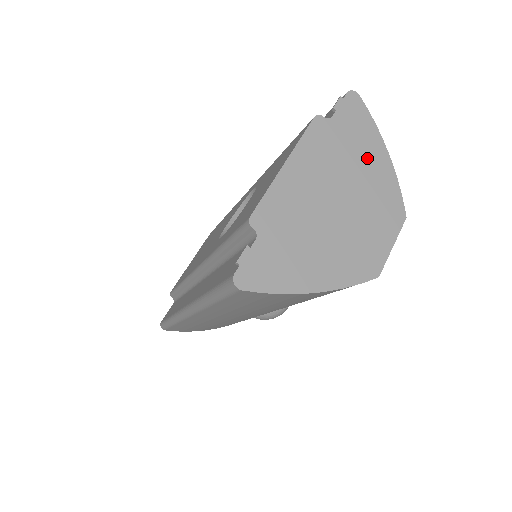
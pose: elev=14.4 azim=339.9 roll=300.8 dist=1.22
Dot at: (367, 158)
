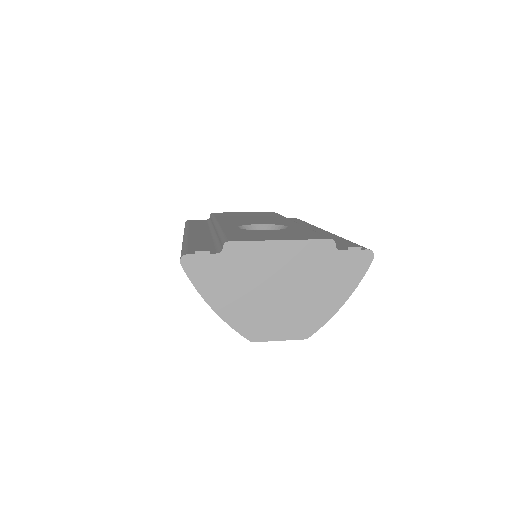
Dot at: (329, 290)
